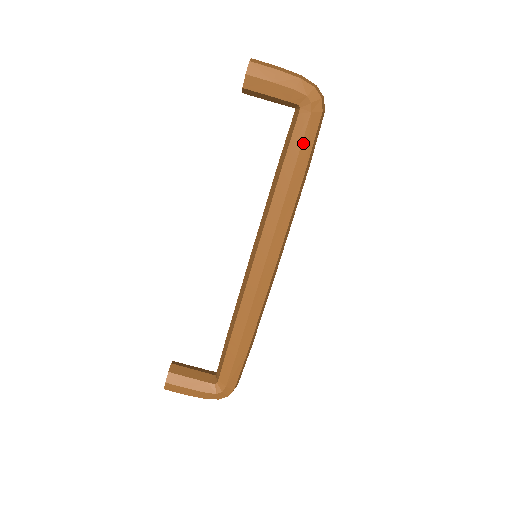
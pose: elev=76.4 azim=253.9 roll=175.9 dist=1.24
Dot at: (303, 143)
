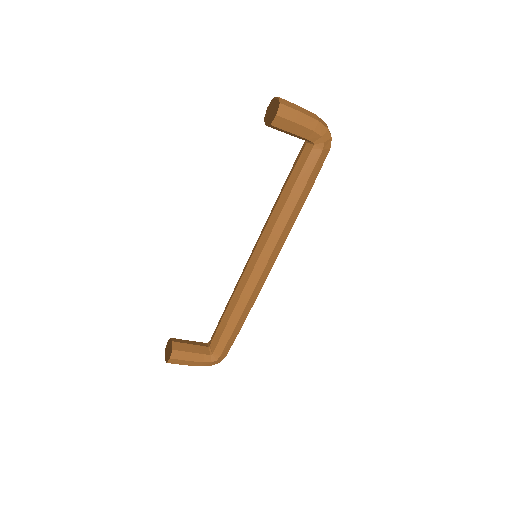
Dot at: (312, 173)
